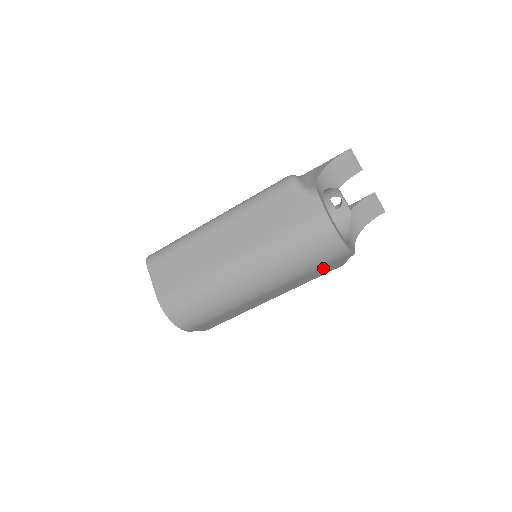
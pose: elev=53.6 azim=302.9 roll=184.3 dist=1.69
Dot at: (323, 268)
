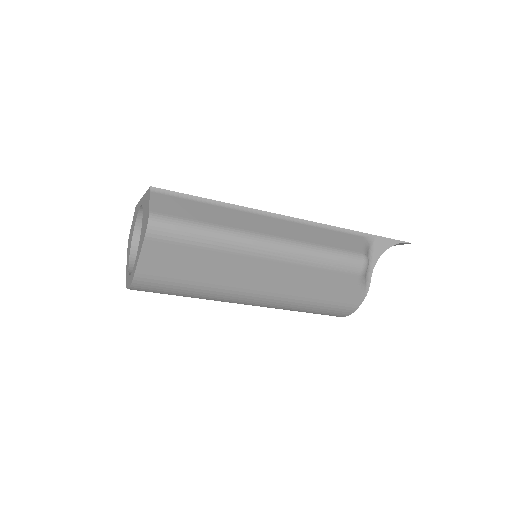
Dot at: occluded
